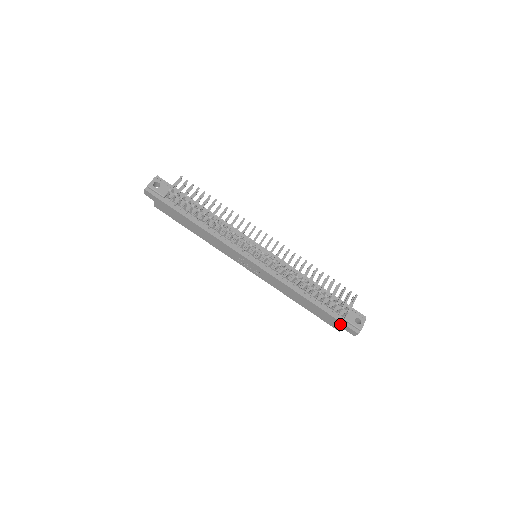
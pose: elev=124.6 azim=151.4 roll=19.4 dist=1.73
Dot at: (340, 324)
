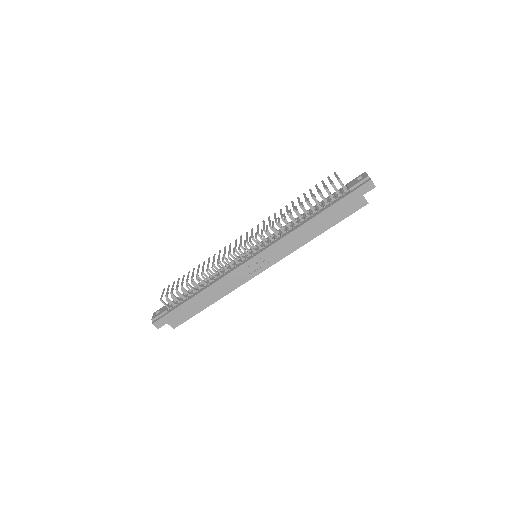
Dot at: (353, 196)
